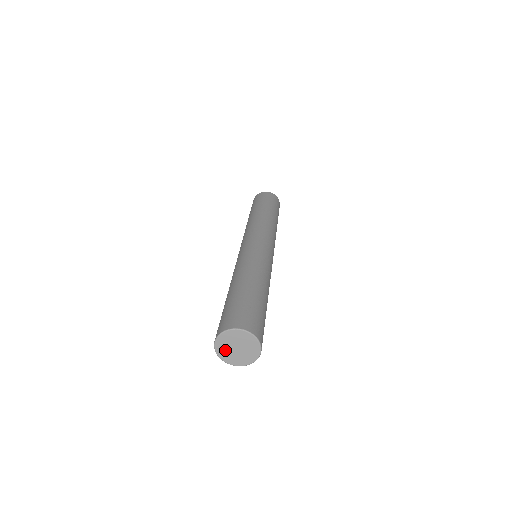
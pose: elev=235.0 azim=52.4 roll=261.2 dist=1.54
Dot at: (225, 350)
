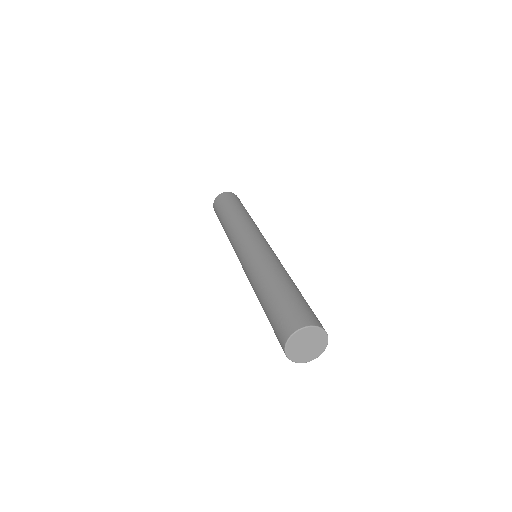
Dot at: (295, 348)
